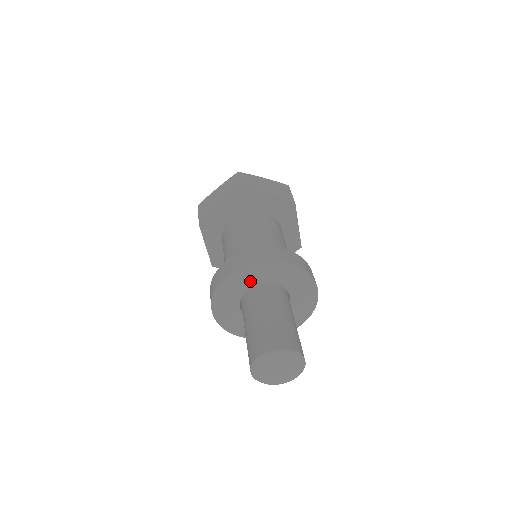
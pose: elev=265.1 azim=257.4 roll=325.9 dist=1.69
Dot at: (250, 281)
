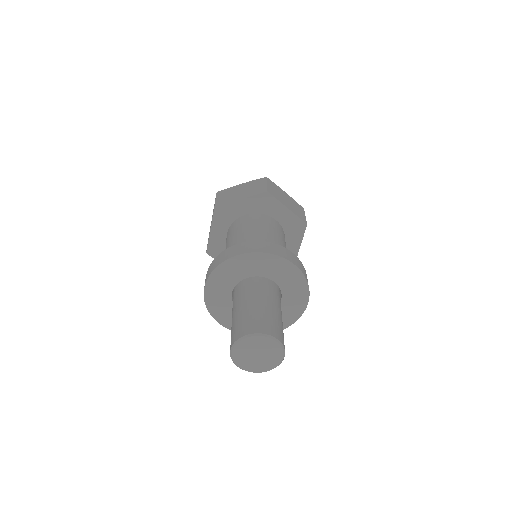
Dot at: (226, 285)
